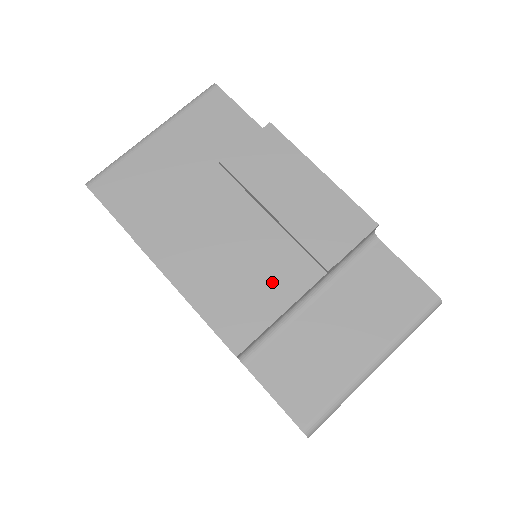
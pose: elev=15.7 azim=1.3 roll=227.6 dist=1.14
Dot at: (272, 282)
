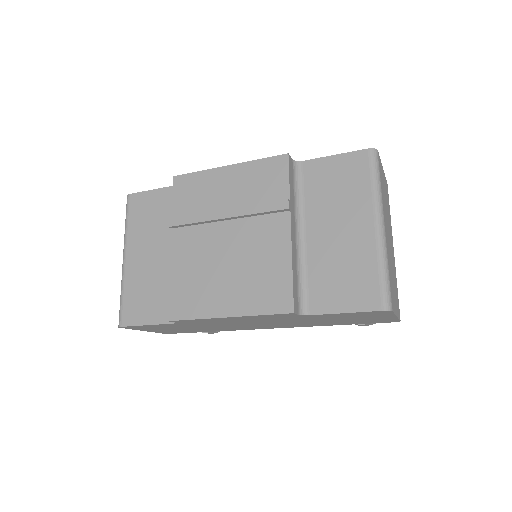
Dot at: (267, 251)
